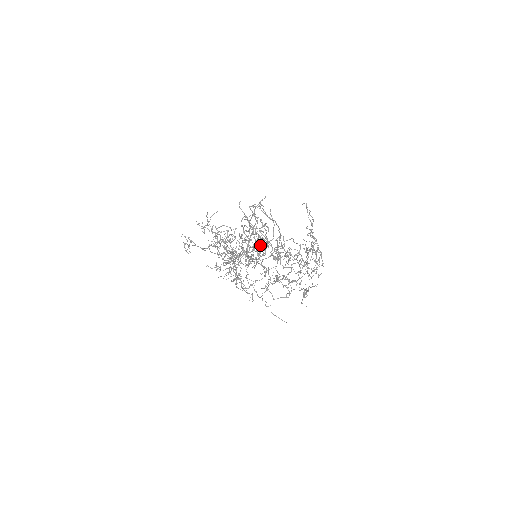
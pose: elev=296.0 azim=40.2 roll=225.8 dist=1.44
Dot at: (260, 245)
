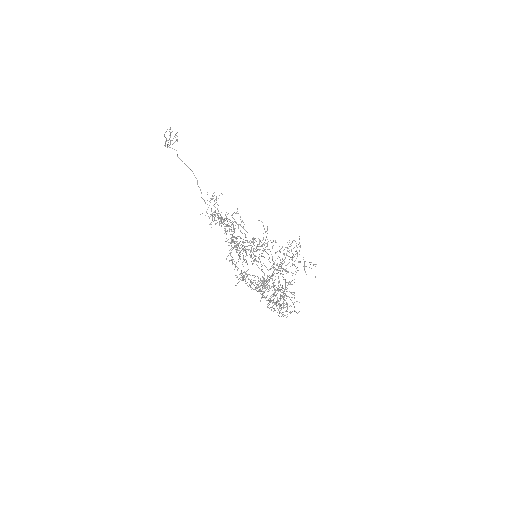
Dot at: occluded
